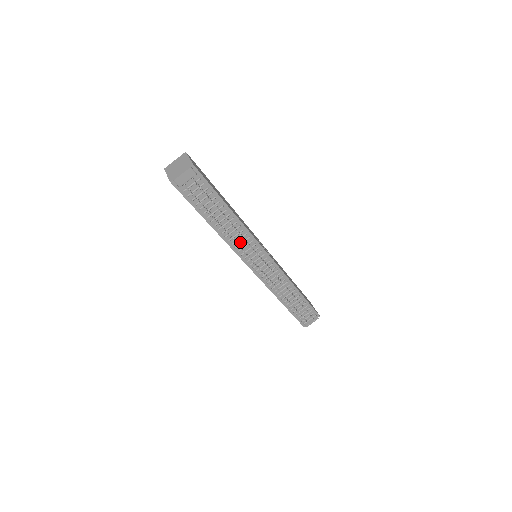
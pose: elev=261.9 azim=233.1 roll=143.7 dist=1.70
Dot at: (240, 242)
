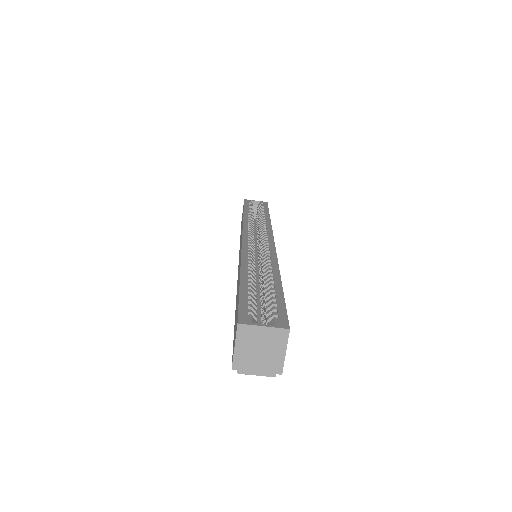
Dot at: occluded
